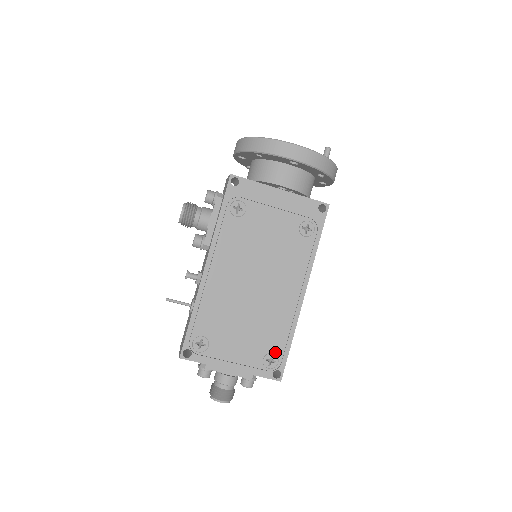
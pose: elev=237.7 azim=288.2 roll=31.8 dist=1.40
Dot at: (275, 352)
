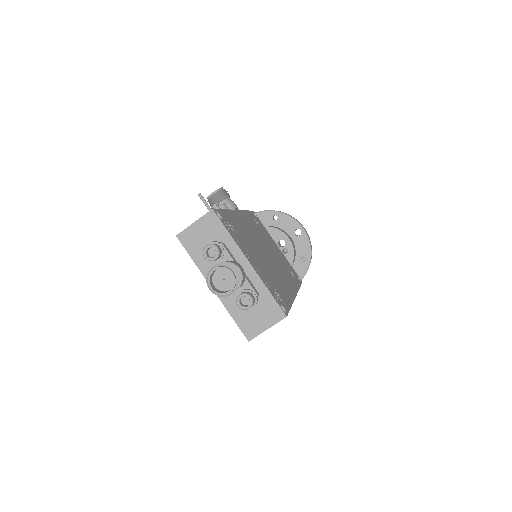
Dot at: (281, 296)
